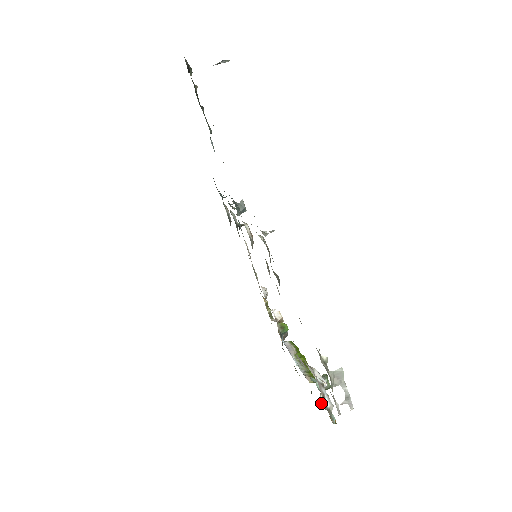
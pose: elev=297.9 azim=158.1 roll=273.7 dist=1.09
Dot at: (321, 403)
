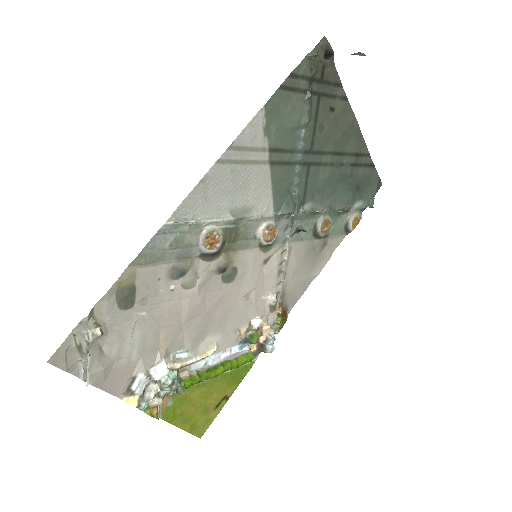
Dot at: (160, 393)
